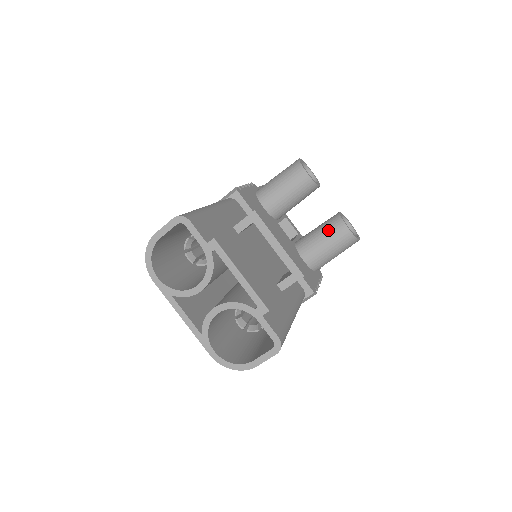
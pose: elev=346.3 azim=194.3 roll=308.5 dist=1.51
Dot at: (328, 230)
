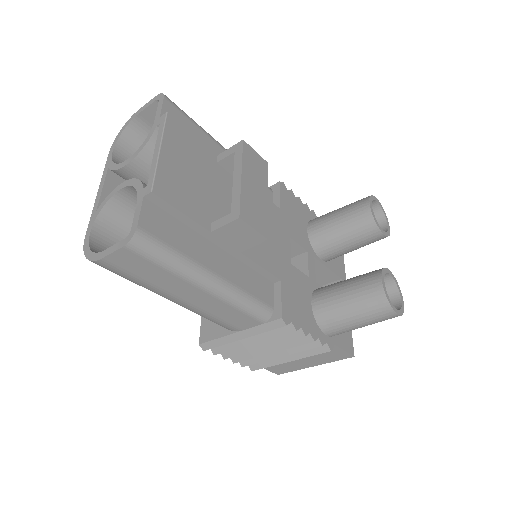
Dot at: (359, 277)
